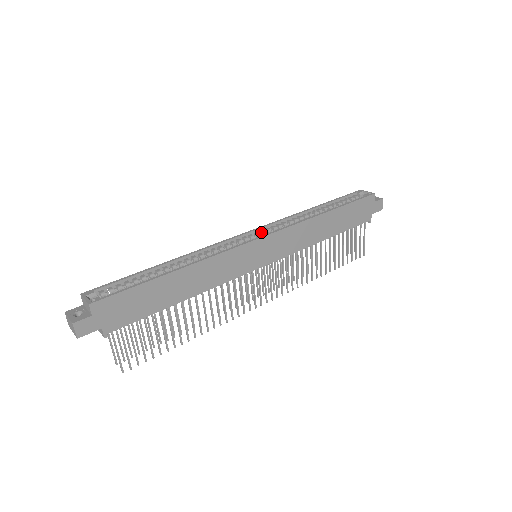
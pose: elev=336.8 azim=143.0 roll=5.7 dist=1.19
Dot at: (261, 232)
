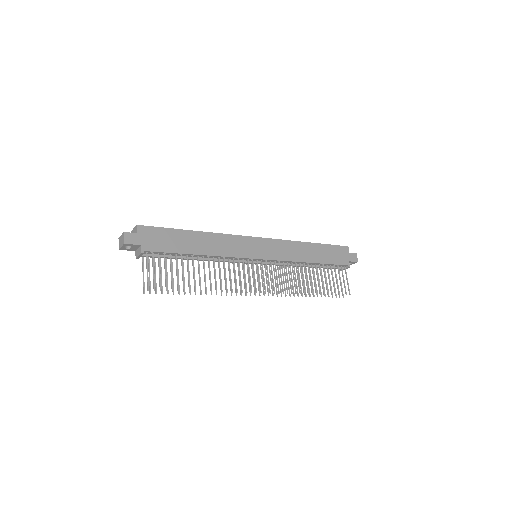
Dot at: occluded
